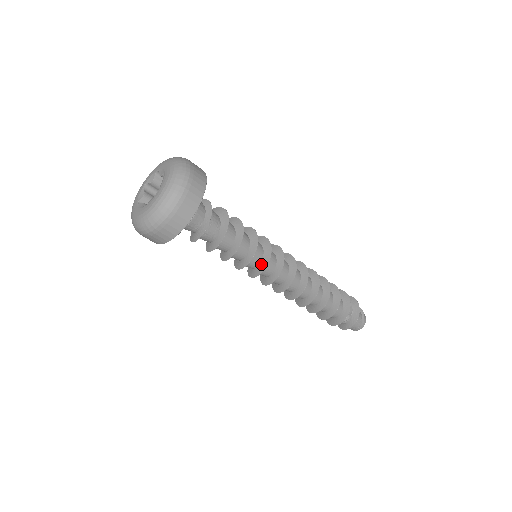
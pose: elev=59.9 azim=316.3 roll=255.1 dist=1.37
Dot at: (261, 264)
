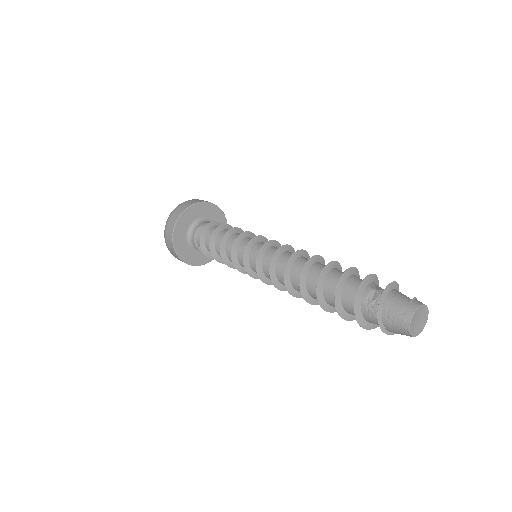
Dot at: (249, 248)
